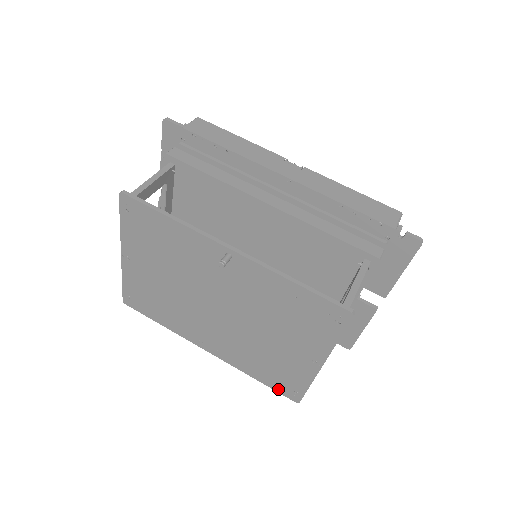
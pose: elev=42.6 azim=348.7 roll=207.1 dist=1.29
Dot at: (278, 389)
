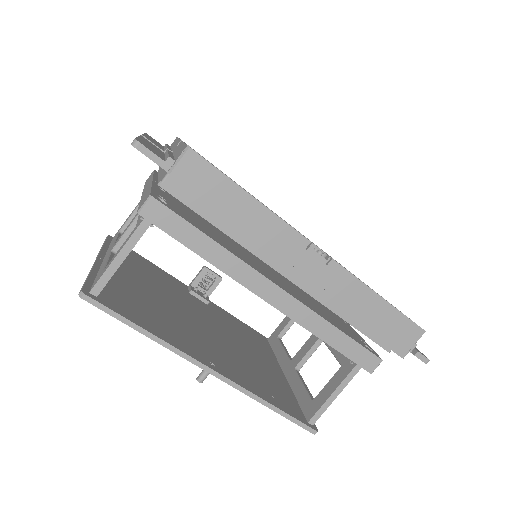
Dot at: occluded
